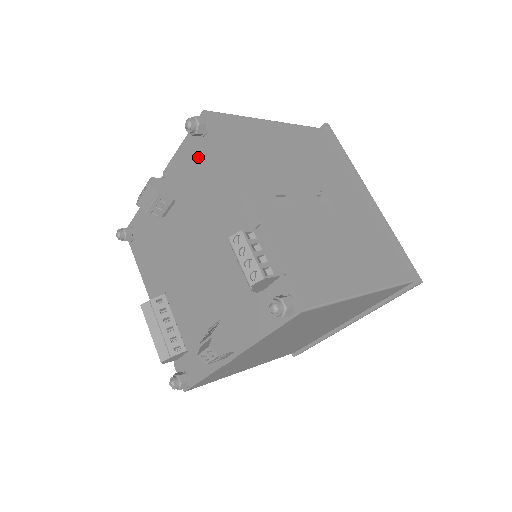
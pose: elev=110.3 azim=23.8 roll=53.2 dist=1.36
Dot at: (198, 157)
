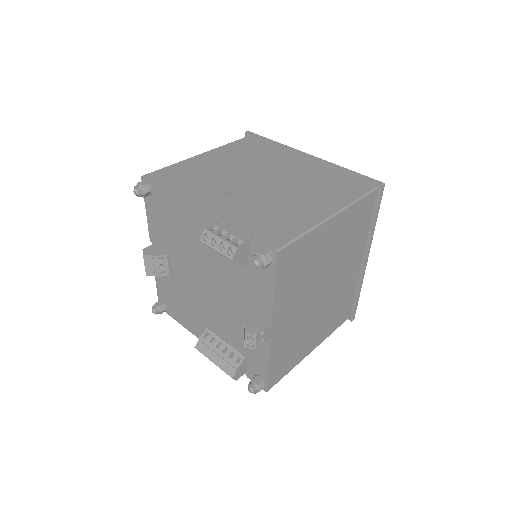
Dot at: (159, 210)
